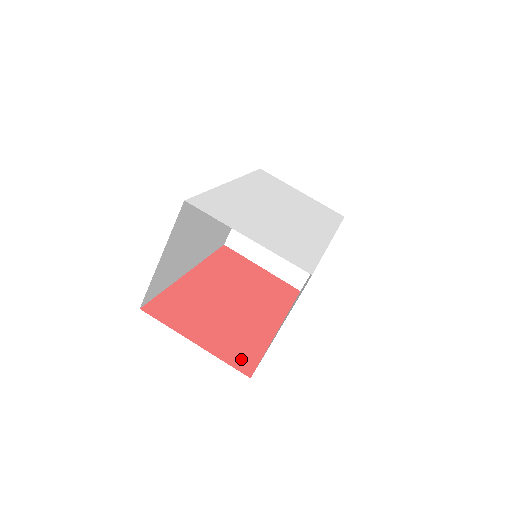
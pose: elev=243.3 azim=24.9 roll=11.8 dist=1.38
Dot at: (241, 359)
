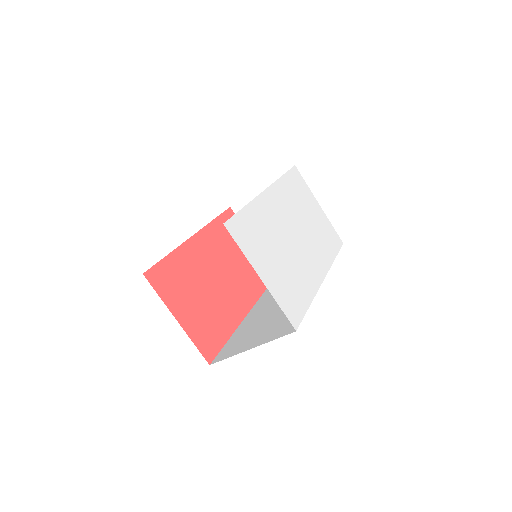
Dot at: (208, 344)
